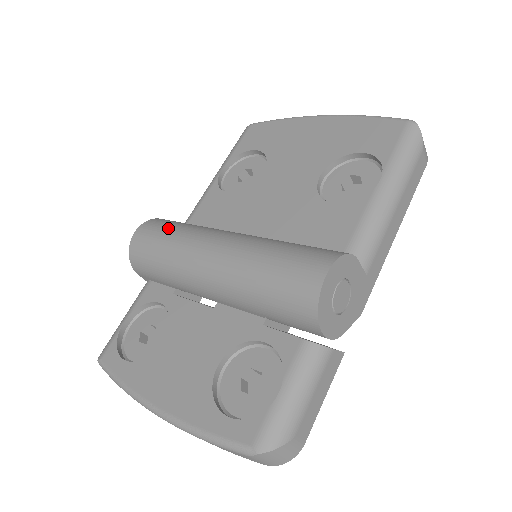
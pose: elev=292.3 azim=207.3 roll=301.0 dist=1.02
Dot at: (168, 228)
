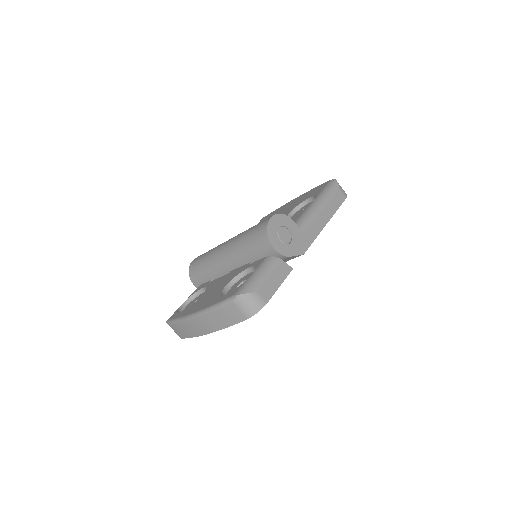
Dot at: occluded
